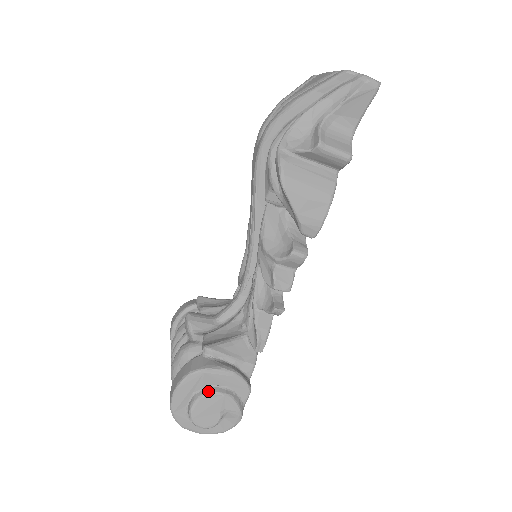
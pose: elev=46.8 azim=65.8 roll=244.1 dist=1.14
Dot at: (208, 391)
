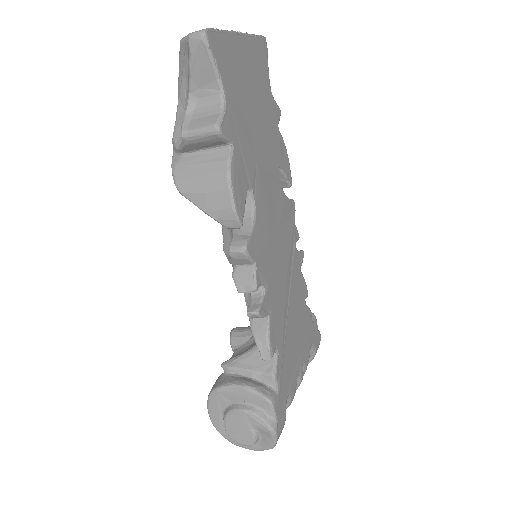
Dot at: (230, 409)
